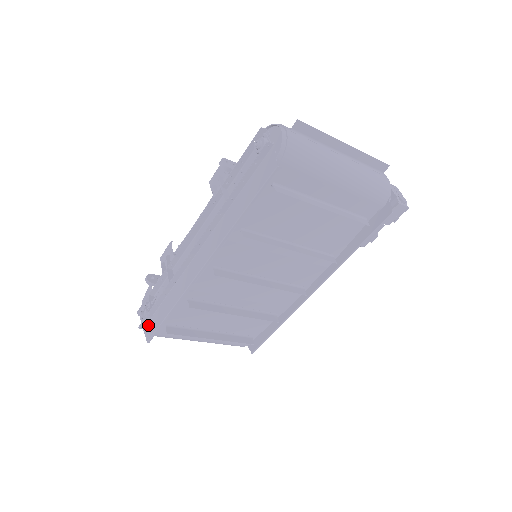
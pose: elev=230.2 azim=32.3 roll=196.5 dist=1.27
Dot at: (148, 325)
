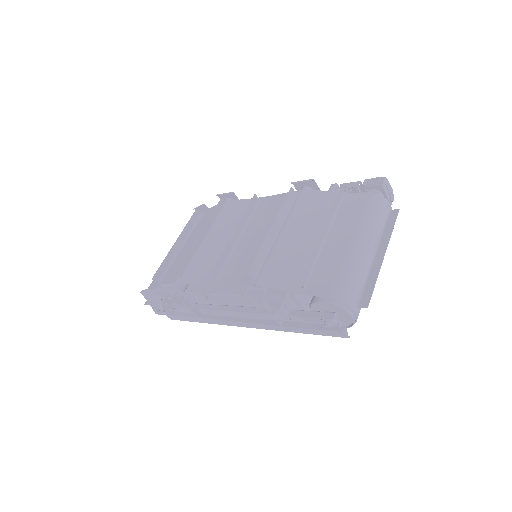
Dot at: occluded
